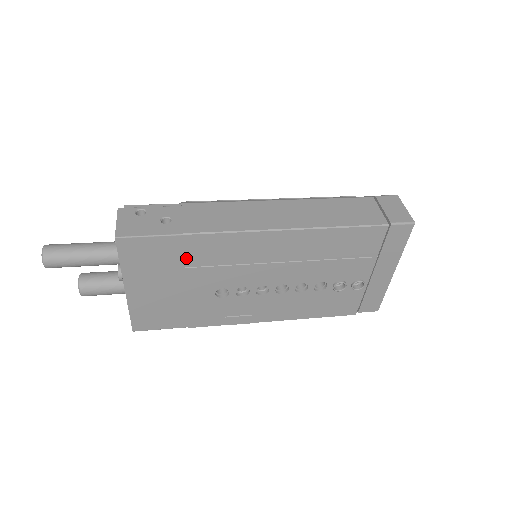
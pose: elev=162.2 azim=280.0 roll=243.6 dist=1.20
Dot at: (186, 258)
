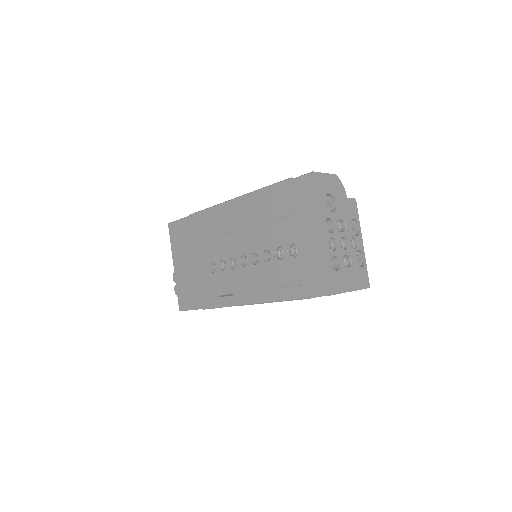
Dot at: (193, 235)
